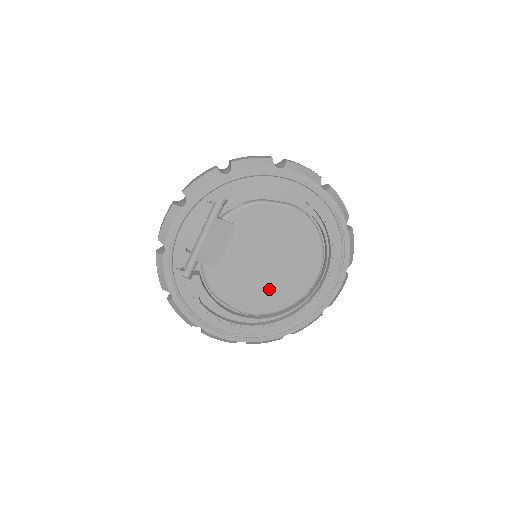
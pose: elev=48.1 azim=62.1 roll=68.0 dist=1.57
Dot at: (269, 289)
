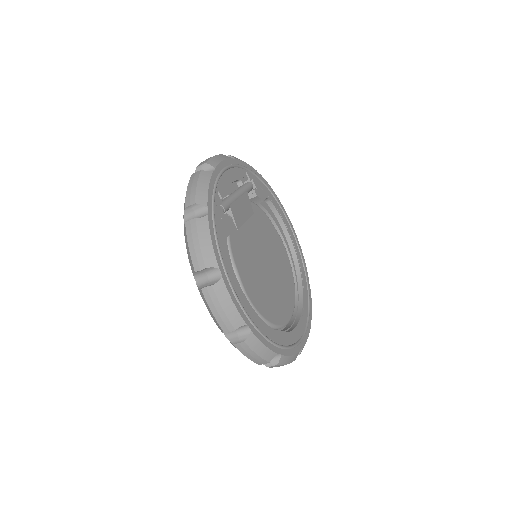
Dot at: (266, 292)
